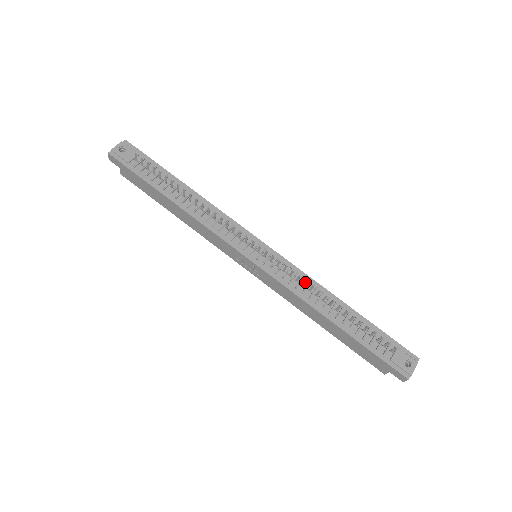
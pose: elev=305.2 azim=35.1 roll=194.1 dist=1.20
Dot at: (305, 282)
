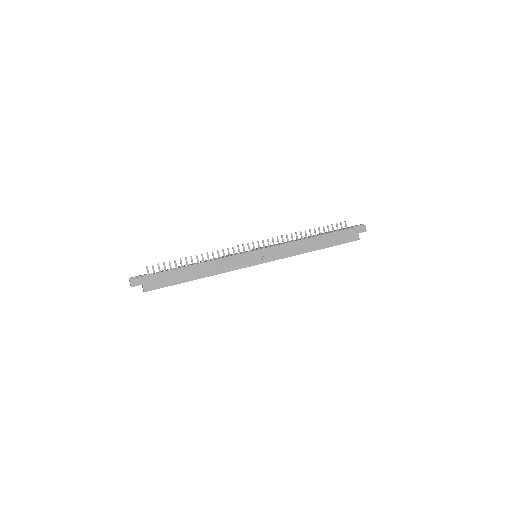
Dot at: (287, 237)
